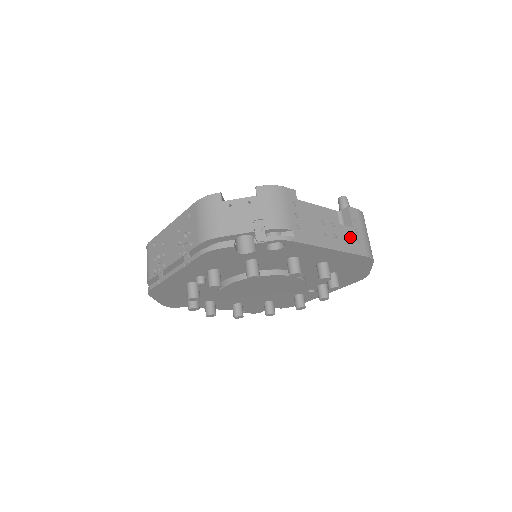
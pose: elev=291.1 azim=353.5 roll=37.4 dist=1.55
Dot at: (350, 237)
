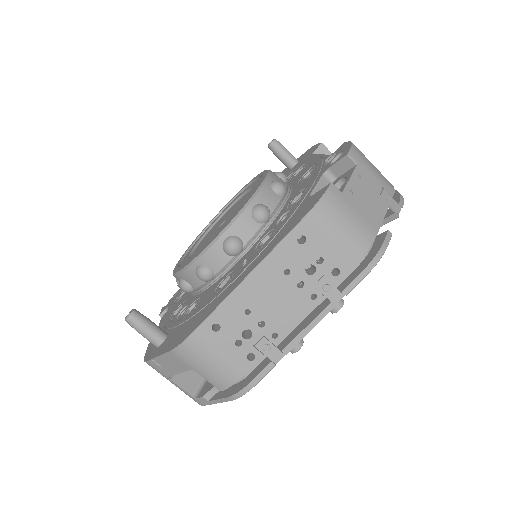
Dot at: occluded
